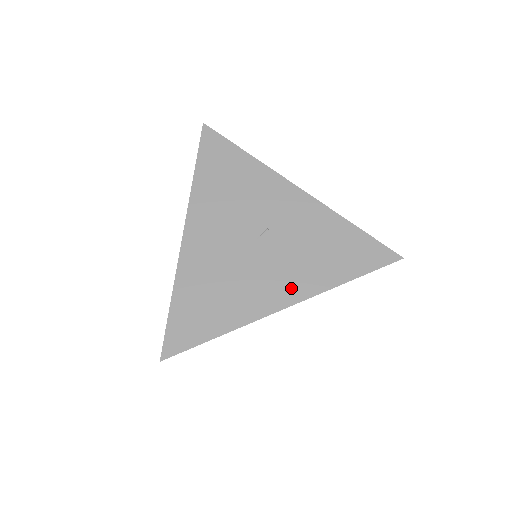
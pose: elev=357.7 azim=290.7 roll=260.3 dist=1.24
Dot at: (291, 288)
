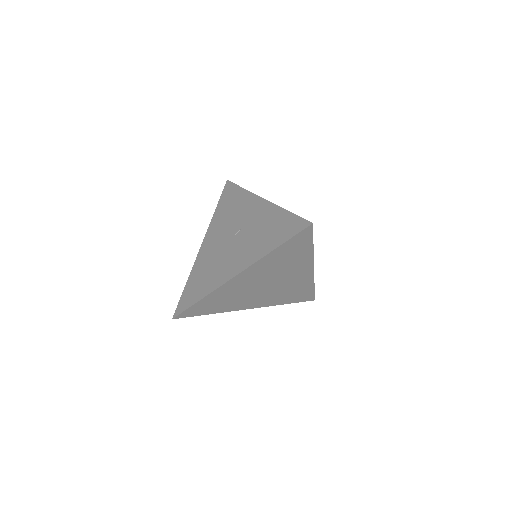
Dot at: (242, 262)
